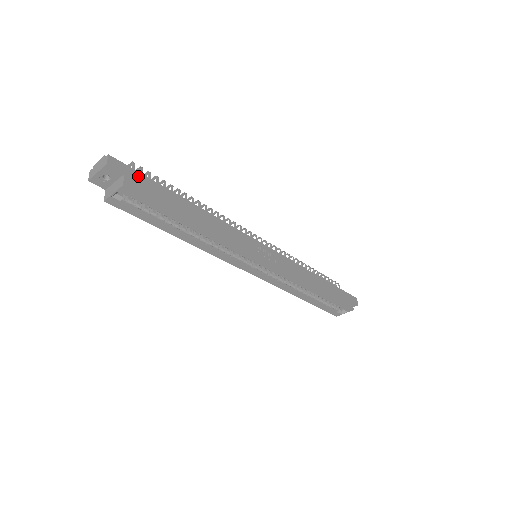
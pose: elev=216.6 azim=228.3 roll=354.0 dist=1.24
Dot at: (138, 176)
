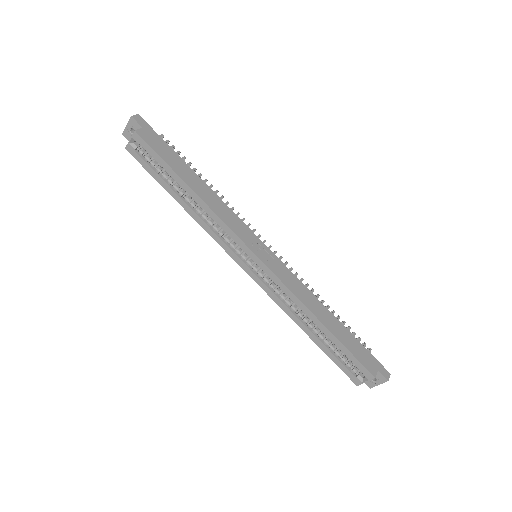
Dot at: (155, 135)
